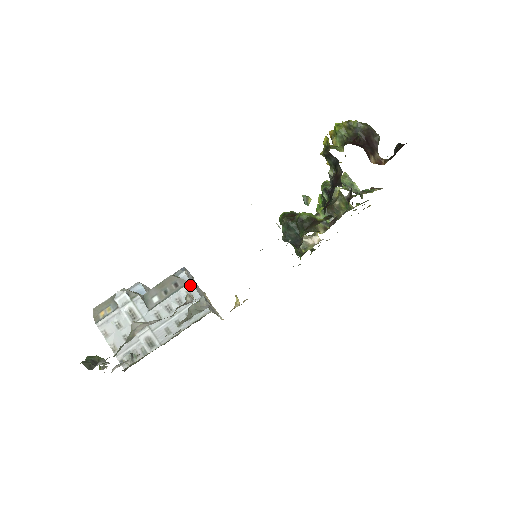
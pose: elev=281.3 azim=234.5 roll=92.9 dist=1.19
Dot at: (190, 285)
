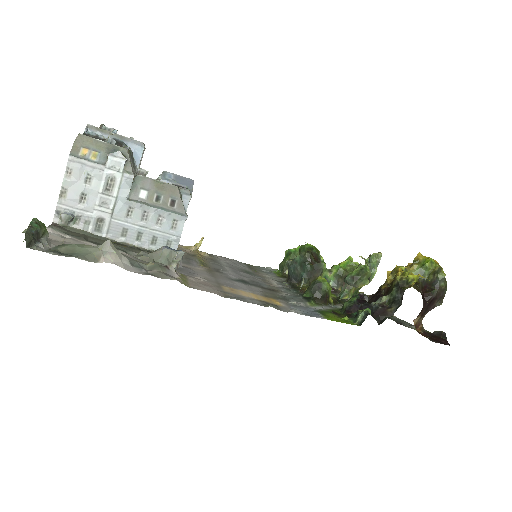
Dot at: (183, 218)
